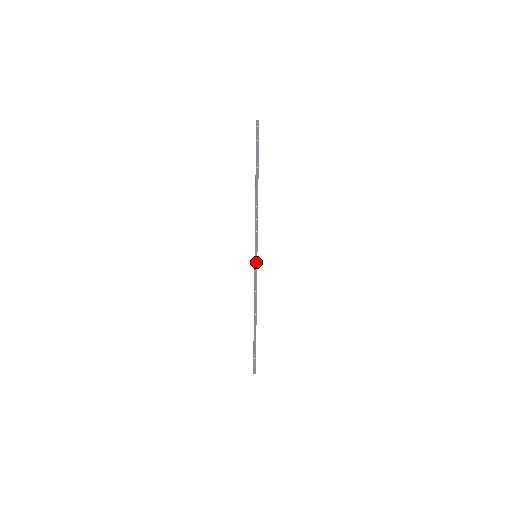
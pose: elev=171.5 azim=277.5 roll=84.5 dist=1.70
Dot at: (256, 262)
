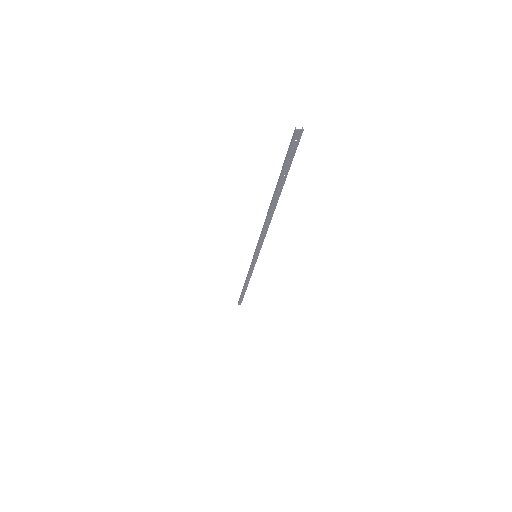
Dot at: (255, 260)
